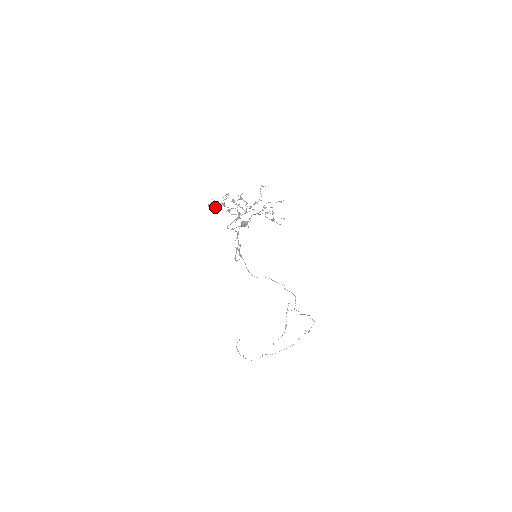
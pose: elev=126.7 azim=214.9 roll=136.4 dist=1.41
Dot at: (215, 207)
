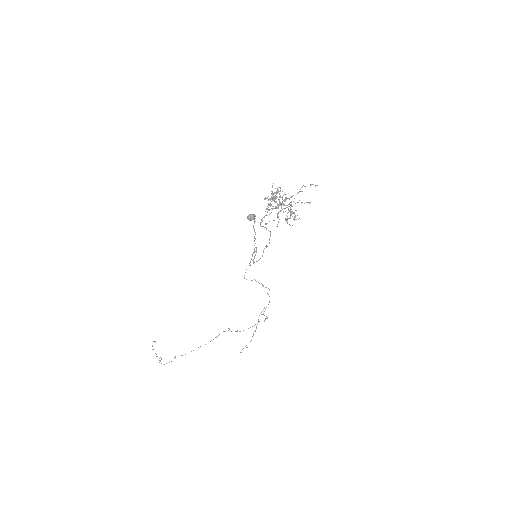
Dot at: occluded
